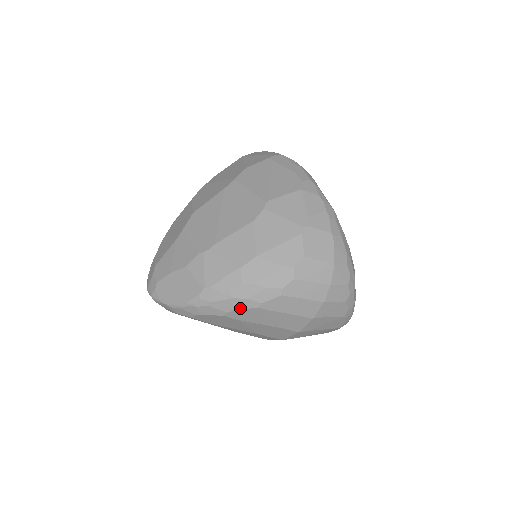
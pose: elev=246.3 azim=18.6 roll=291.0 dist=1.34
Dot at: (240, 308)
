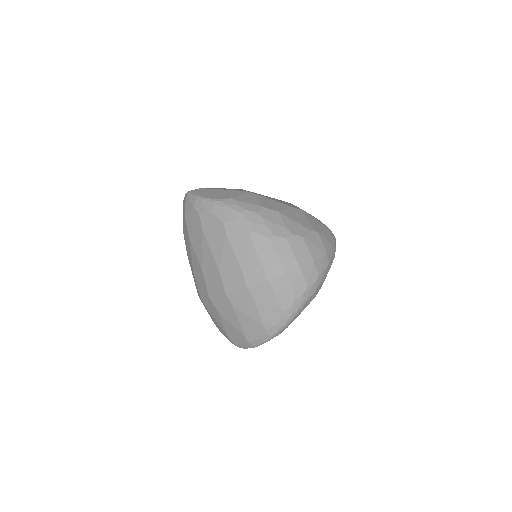
Dot at: (239, 224)
